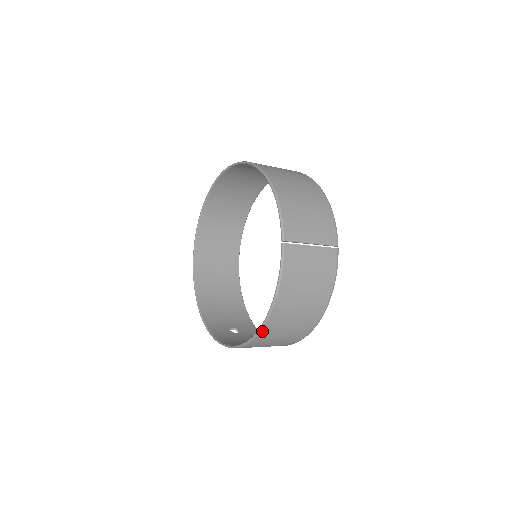
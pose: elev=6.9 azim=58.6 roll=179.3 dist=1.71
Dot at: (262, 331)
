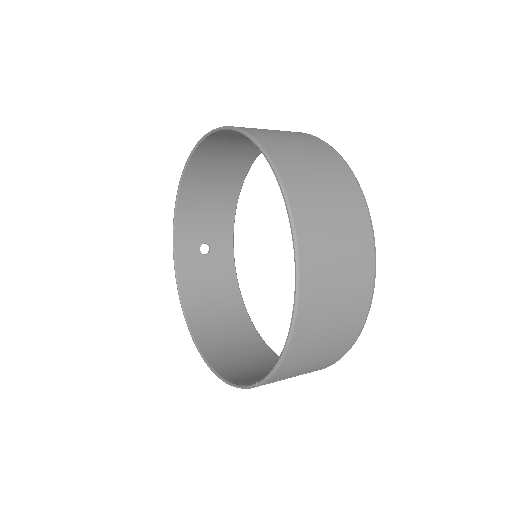
Dot at: (207, 359)
